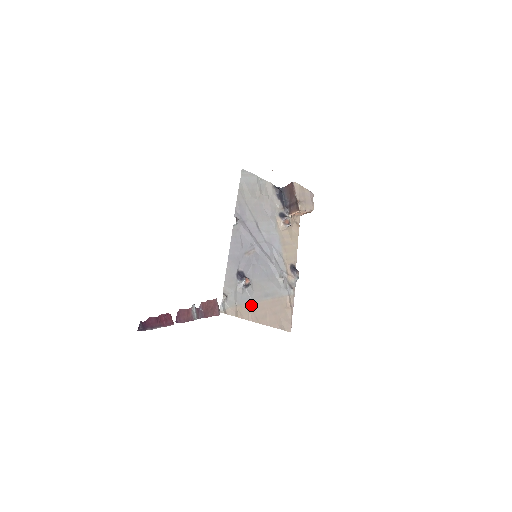
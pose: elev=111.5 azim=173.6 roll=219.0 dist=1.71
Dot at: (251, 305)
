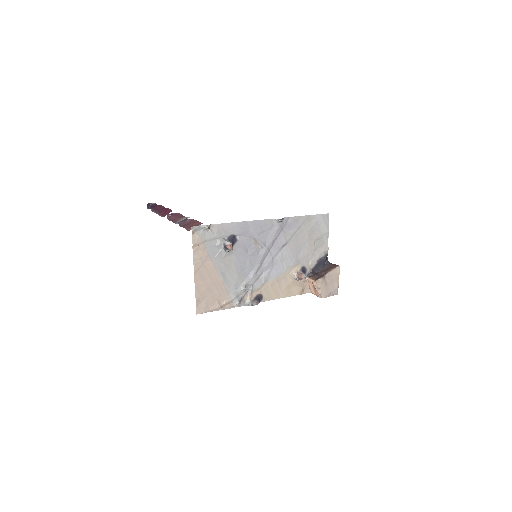
Dot at: (209, 259)
